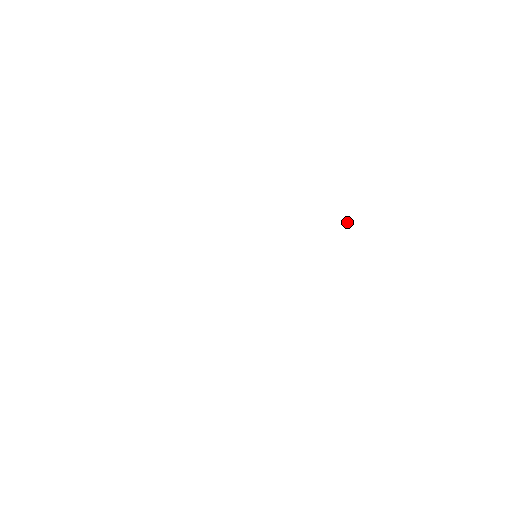
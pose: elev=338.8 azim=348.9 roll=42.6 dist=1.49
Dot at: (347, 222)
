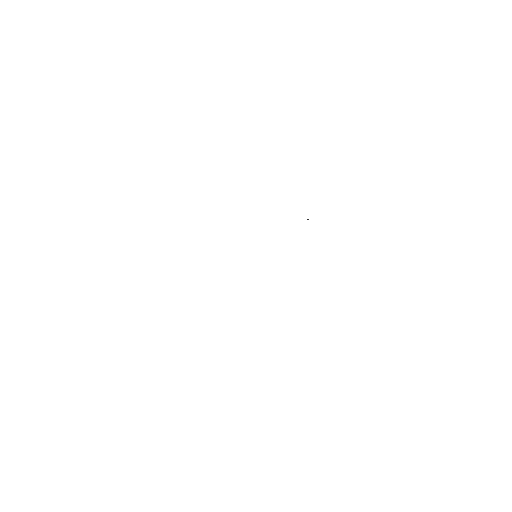
Dot at: (307, 219)
